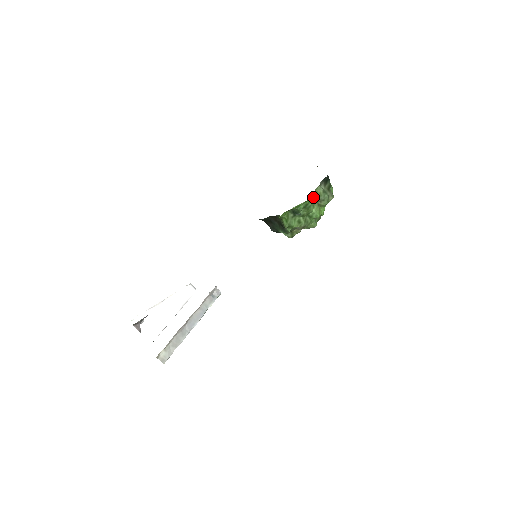
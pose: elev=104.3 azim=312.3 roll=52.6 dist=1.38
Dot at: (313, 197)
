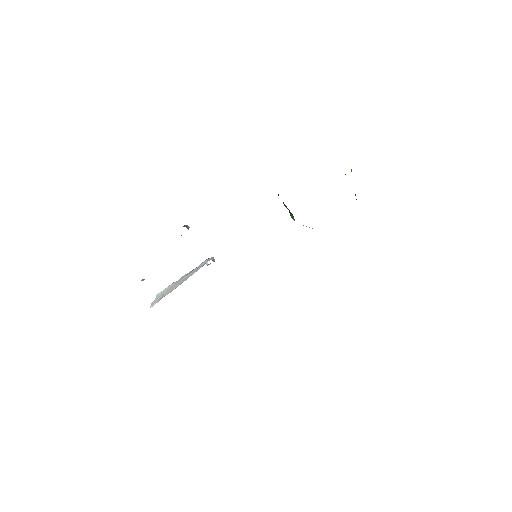
Dot at: occluded
